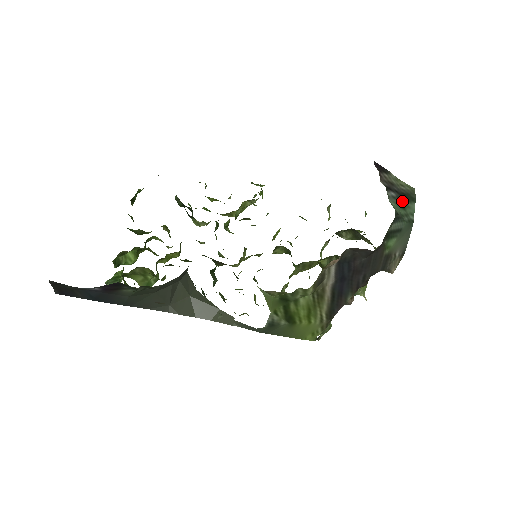
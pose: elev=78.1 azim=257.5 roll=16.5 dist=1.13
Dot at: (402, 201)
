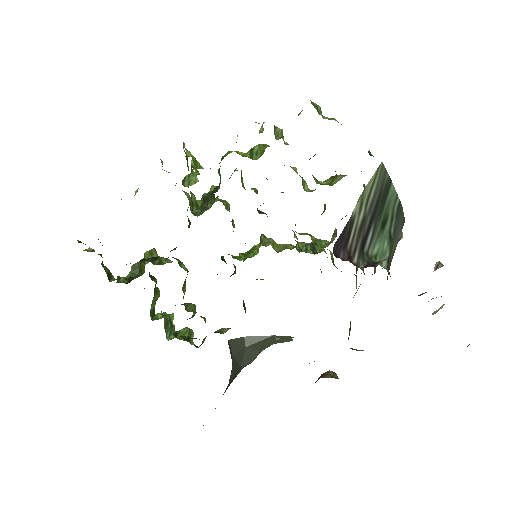
Dot at: (380, 216)
